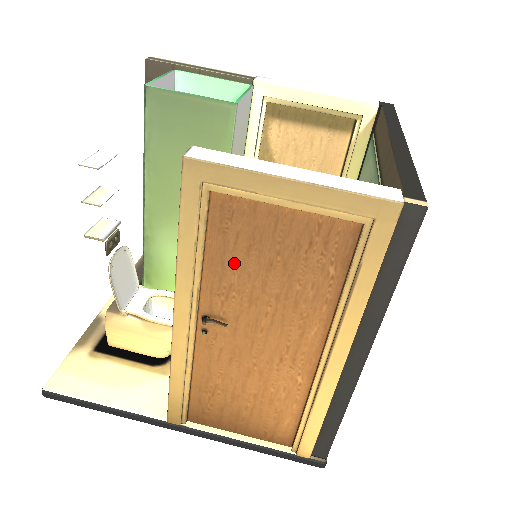
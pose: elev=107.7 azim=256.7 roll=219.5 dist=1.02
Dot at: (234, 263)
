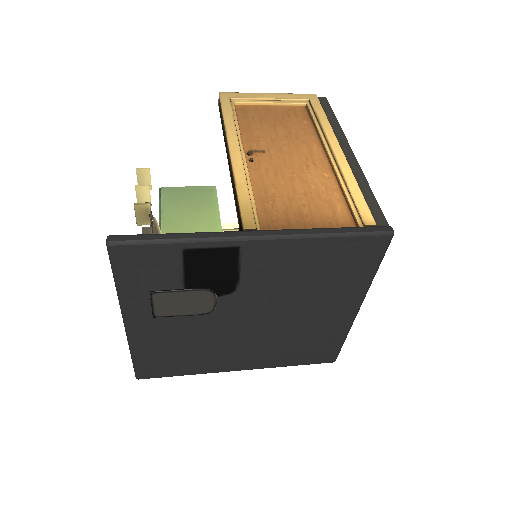
Dot at: (256, 127)
